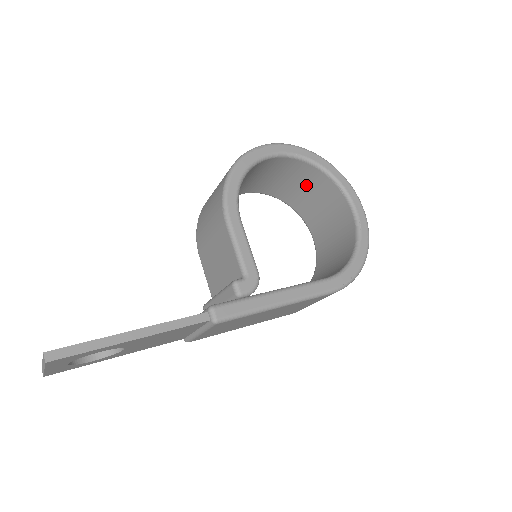
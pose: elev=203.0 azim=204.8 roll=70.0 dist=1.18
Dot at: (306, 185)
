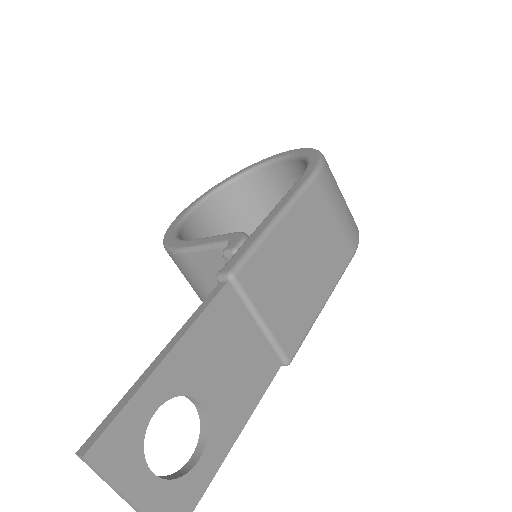
Dot at: (247, 207)
